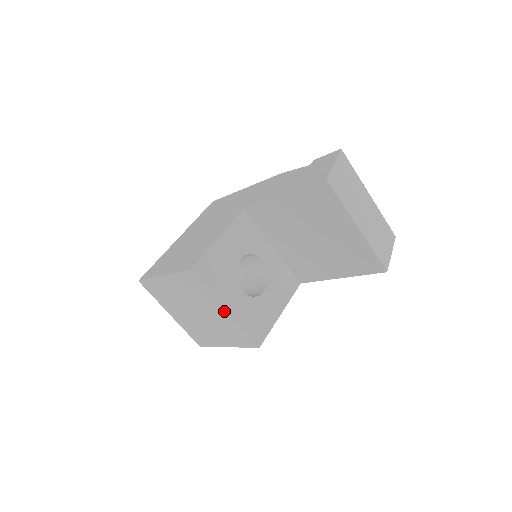
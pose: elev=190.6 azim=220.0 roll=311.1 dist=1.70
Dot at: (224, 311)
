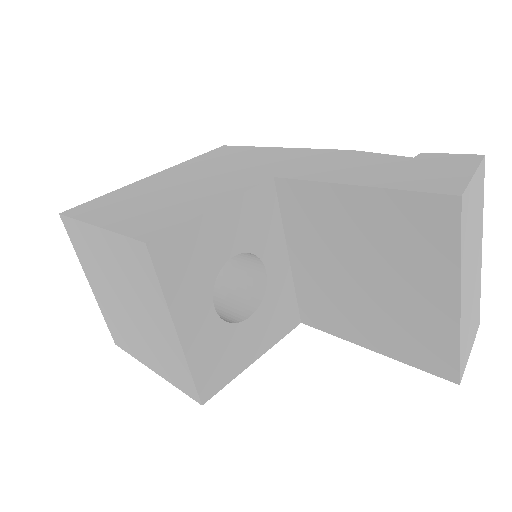
Dot at: (172, 330)
